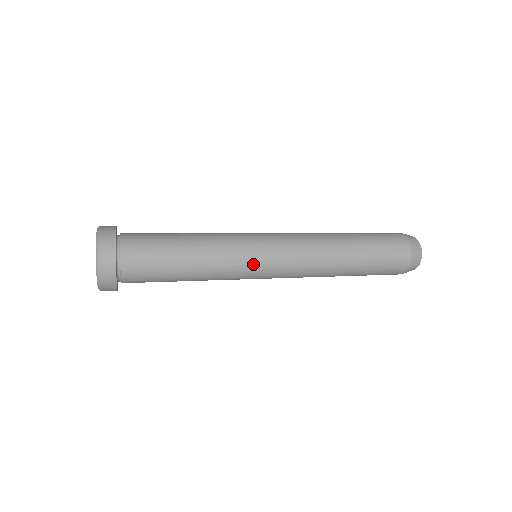
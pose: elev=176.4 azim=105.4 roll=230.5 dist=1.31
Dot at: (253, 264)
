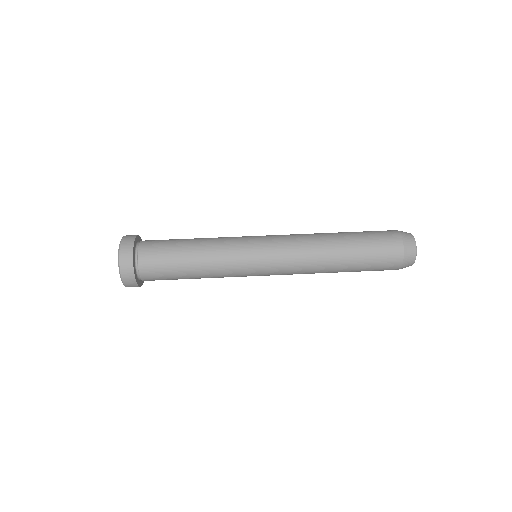
Dot at: occluded
